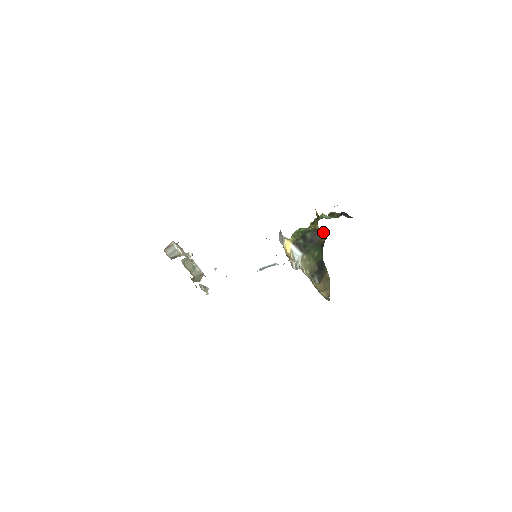
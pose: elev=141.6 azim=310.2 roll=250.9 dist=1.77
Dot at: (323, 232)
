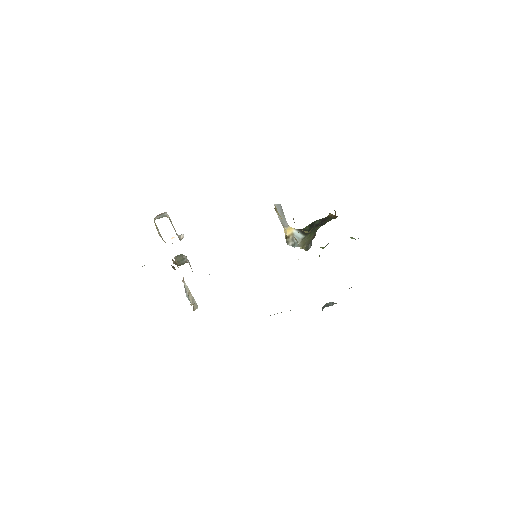
Dot at: (334, 216)
